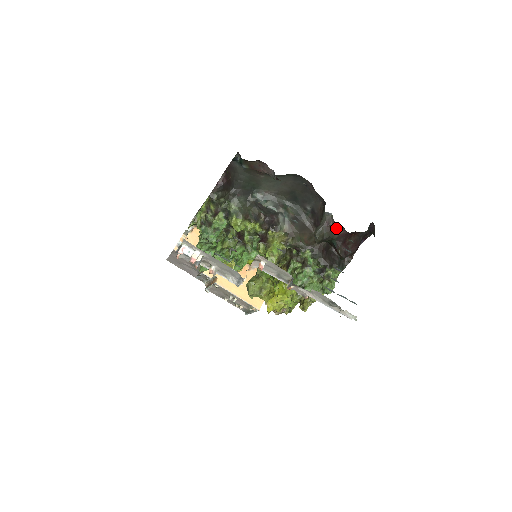
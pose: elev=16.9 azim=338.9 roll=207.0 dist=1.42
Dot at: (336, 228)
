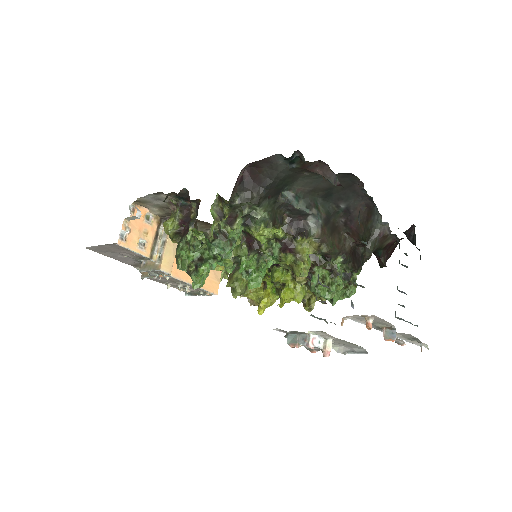
Dot at: (388, 238)
